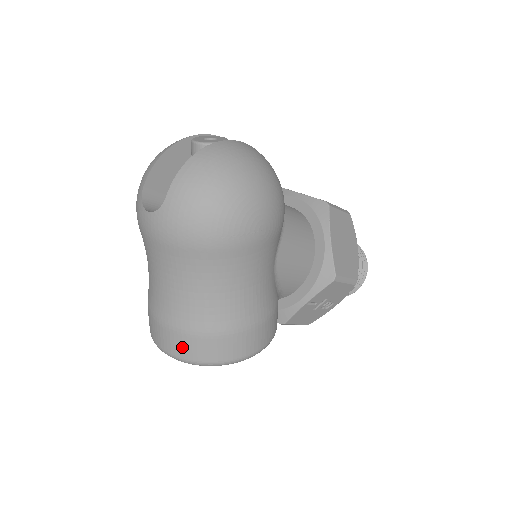
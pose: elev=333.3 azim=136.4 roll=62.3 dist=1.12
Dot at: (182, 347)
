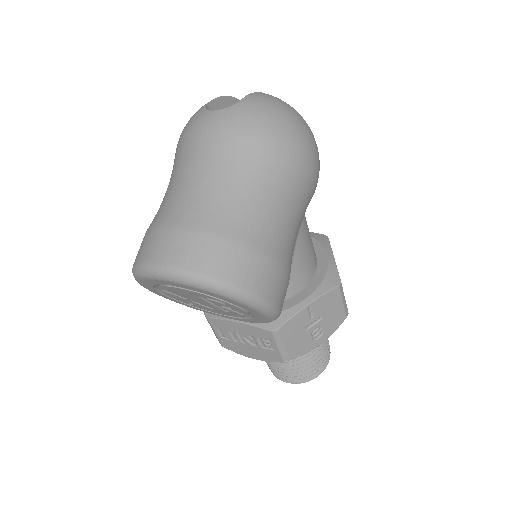
Dot at: (199, 254)
